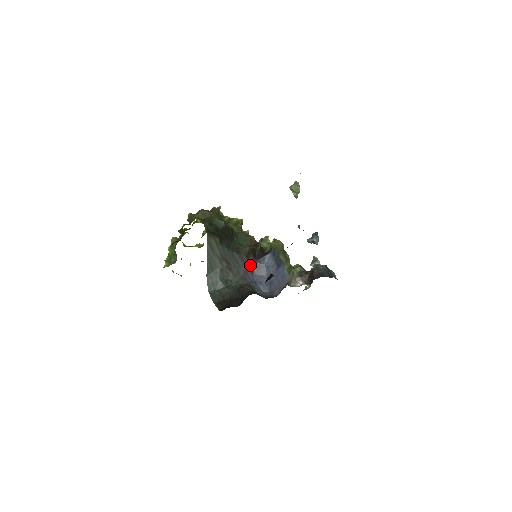
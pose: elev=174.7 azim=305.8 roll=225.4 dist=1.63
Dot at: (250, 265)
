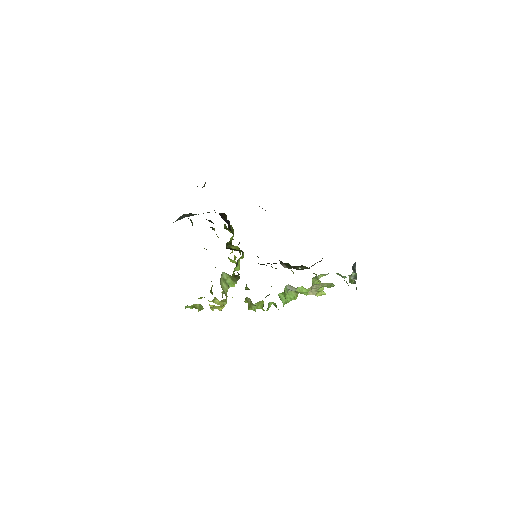
Dot at: occluded
